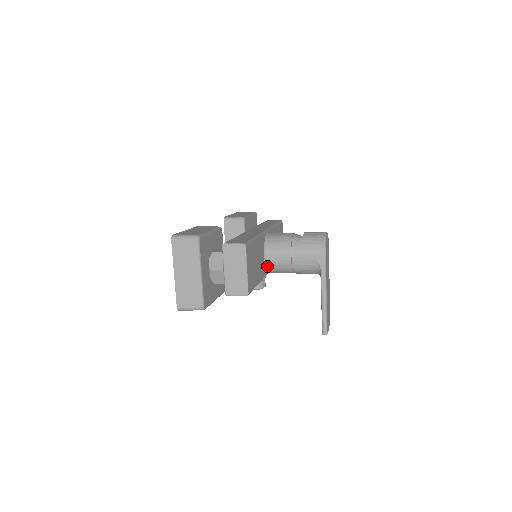
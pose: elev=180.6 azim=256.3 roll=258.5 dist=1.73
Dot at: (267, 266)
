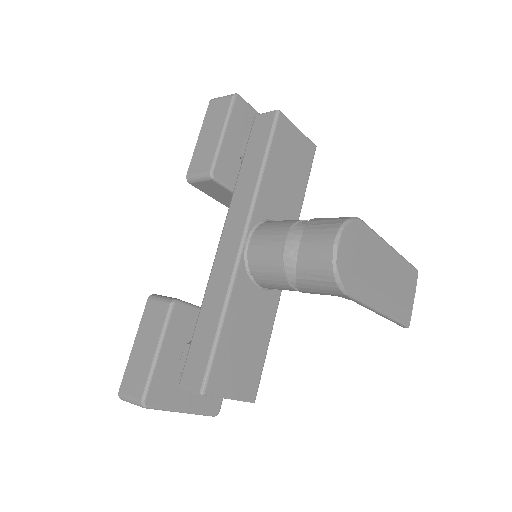
Dot at: occluded
